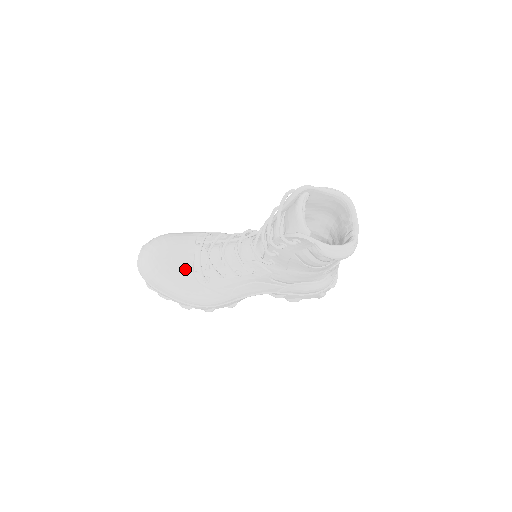
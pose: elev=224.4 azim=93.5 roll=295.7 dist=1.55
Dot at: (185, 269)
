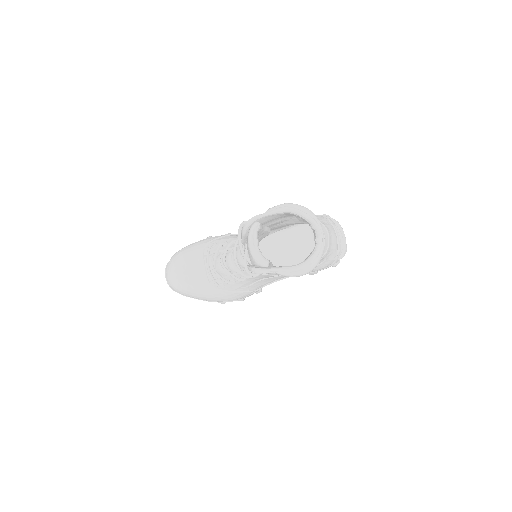
Dot at: (202, 282)
